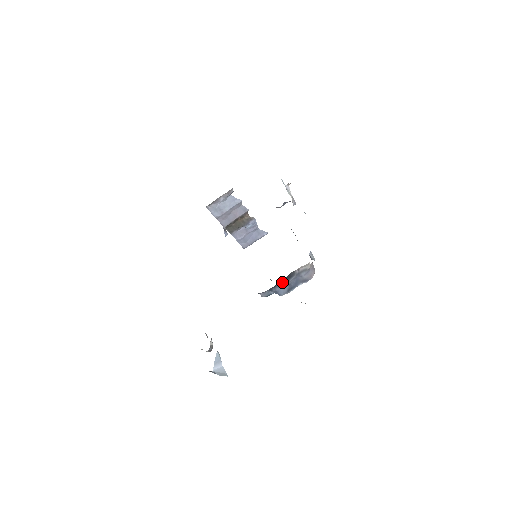
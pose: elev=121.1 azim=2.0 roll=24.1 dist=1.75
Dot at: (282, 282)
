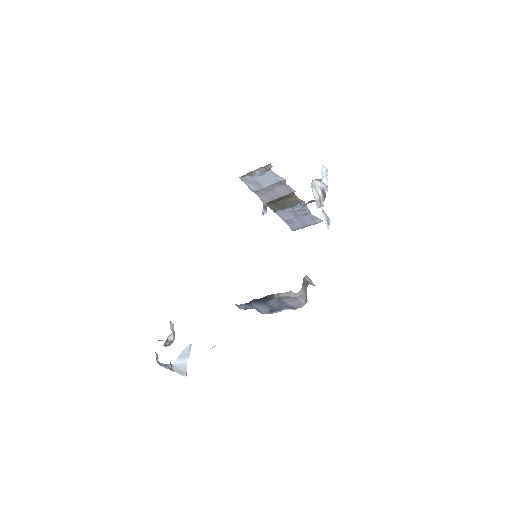
Dot at: (259, 301)
